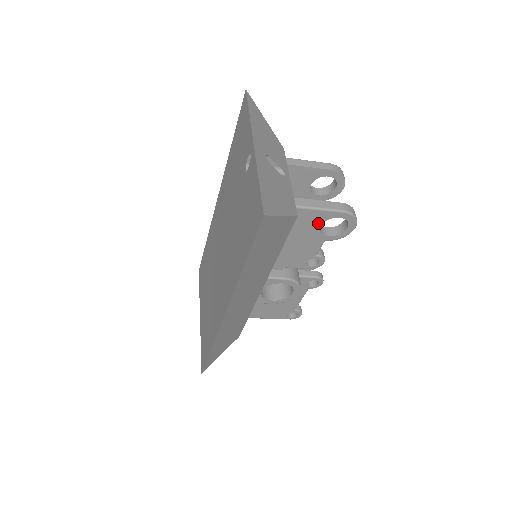
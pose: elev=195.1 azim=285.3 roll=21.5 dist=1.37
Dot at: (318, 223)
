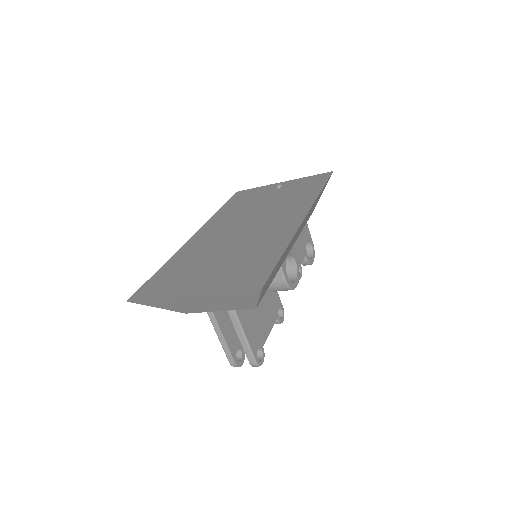
Dot at: (307, 238)
